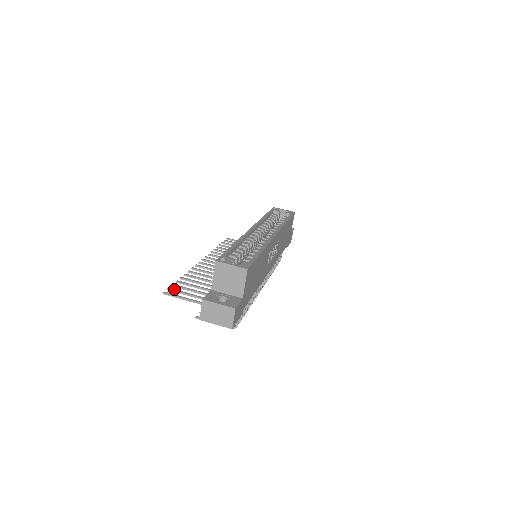
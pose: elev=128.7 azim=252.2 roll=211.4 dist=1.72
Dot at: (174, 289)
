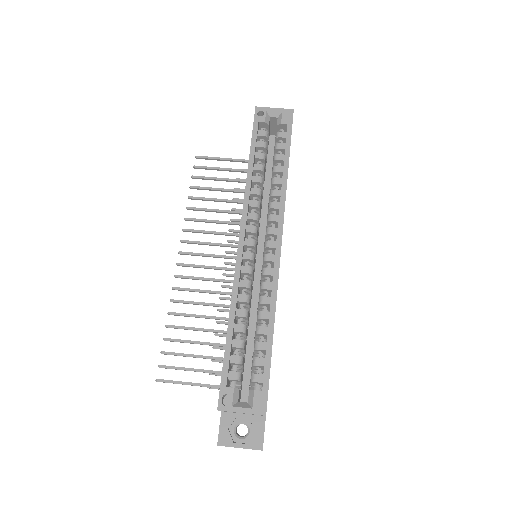
Dot at: (167, 366)
